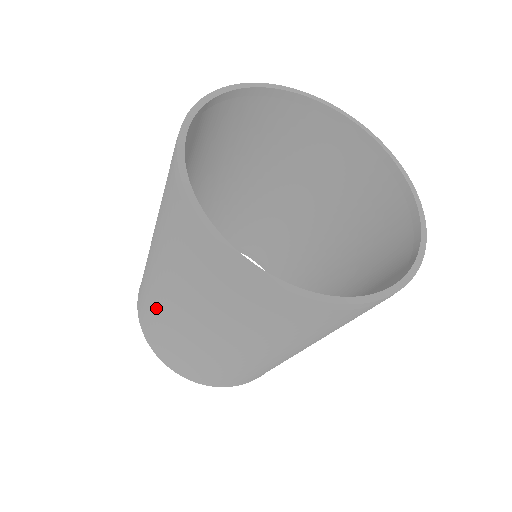
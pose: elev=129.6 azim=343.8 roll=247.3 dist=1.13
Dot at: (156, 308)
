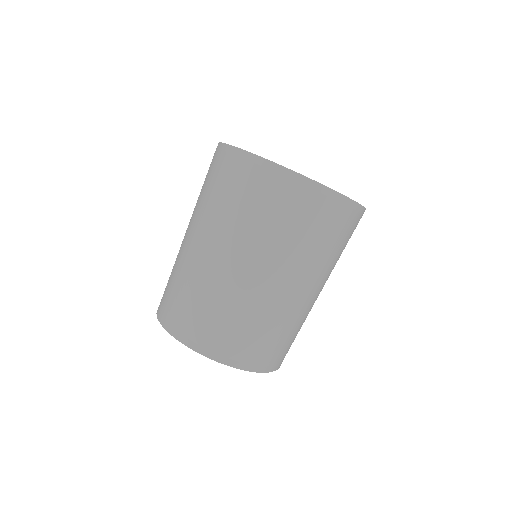
Dot at: (177, 260)
